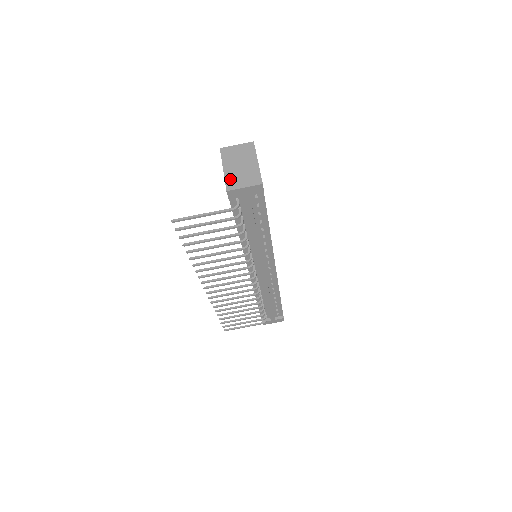
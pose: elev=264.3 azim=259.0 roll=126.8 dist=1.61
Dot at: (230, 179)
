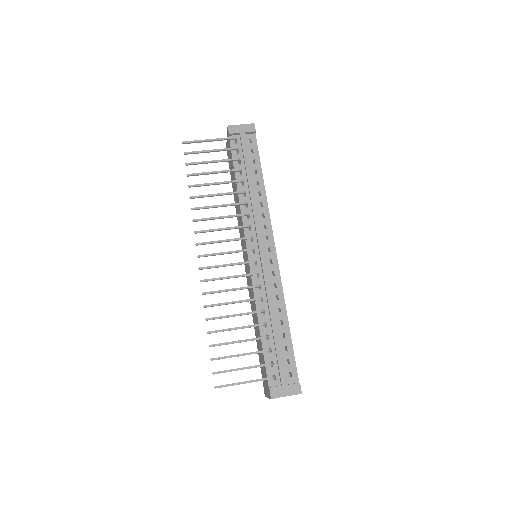
Dot at: occluded
